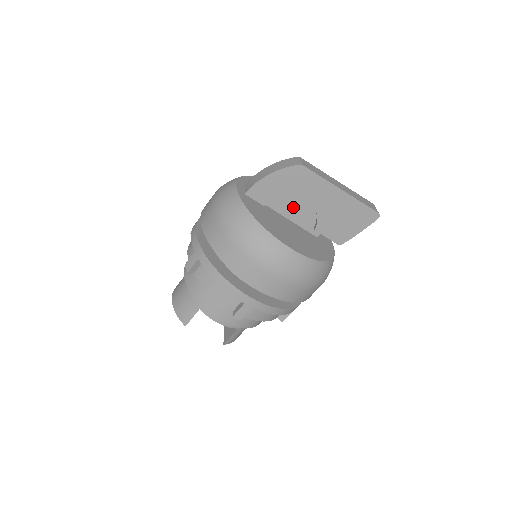
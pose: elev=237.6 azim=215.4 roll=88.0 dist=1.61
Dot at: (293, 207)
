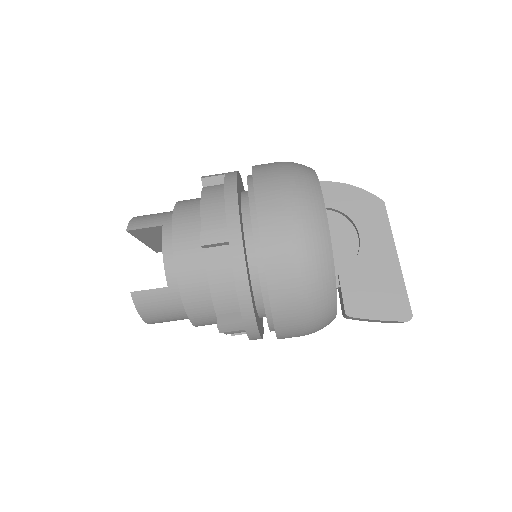
Dot at: (339, 236)
